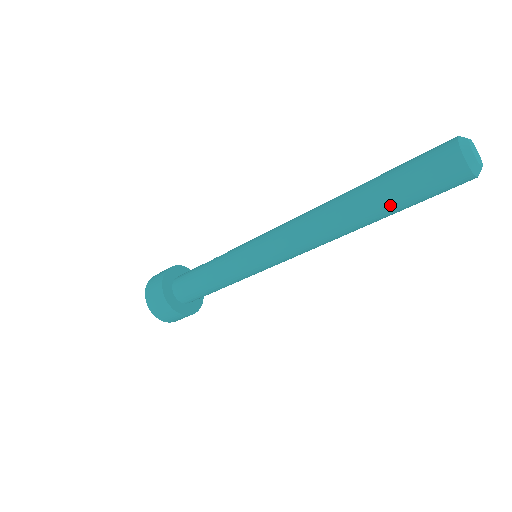
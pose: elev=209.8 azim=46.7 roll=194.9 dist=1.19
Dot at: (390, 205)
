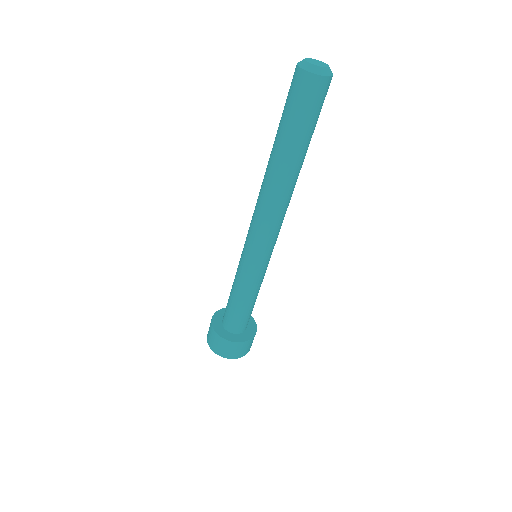
Dot at: (300, 143)
